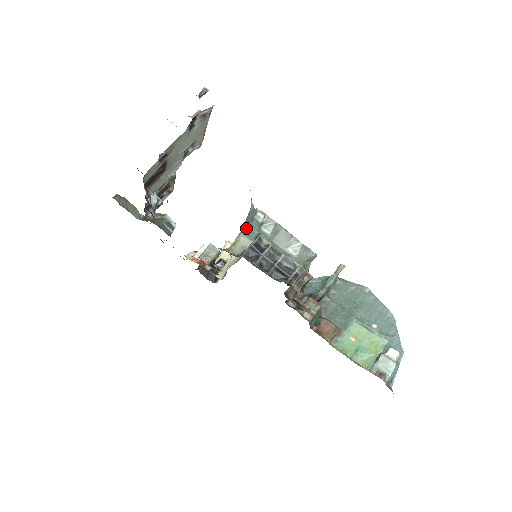
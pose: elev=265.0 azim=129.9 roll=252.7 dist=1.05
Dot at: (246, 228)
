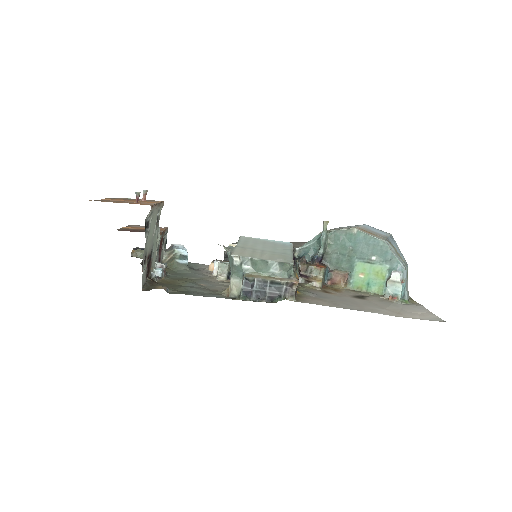
Dot at: (232, 273)
